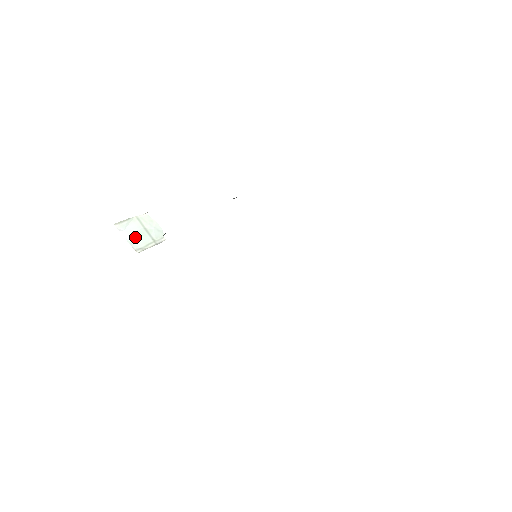
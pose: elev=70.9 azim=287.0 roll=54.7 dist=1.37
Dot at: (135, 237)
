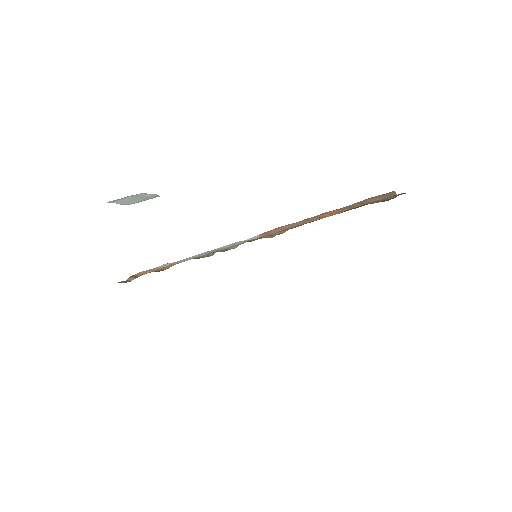
Dot at: (128, 201)
